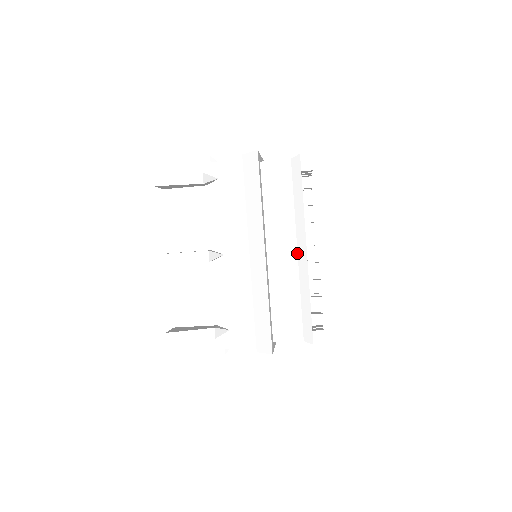
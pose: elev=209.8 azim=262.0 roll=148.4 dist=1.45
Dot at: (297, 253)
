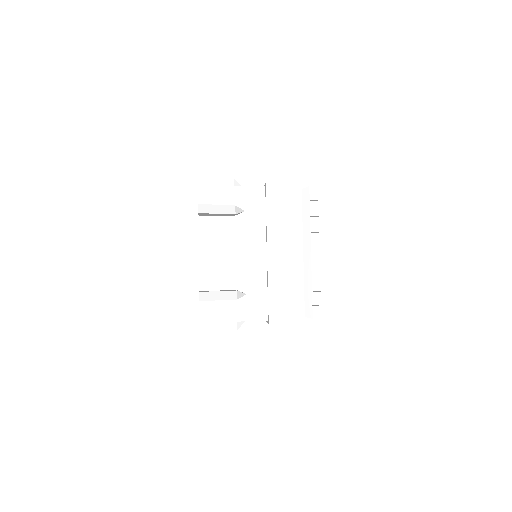
Dot at: occluded
